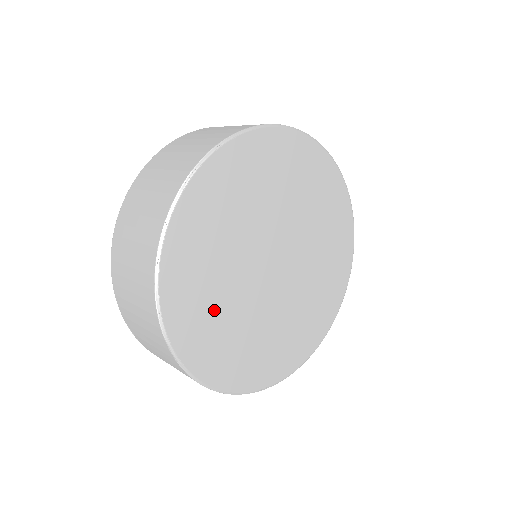
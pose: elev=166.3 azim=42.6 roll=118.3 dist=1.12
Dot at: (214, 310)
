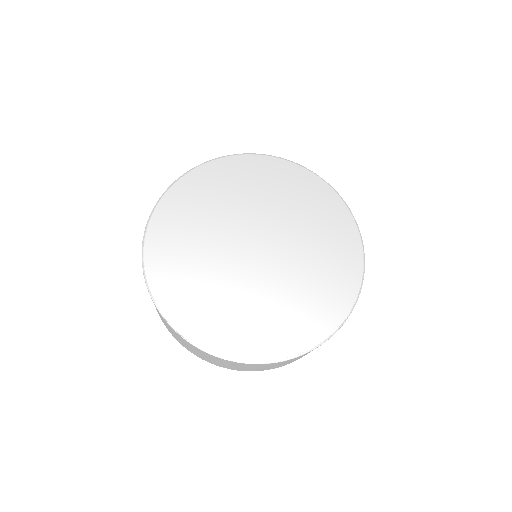
Dot at: (202, 291)
